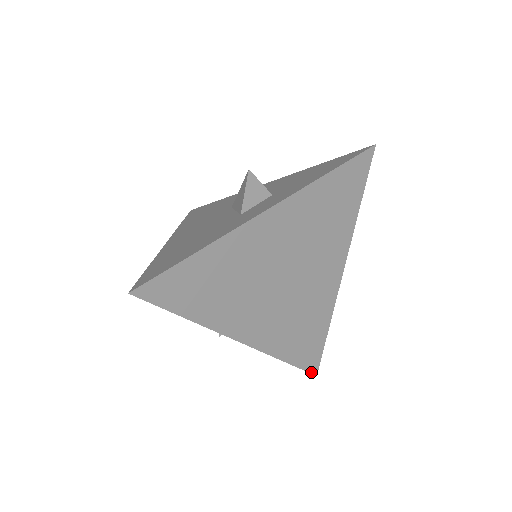
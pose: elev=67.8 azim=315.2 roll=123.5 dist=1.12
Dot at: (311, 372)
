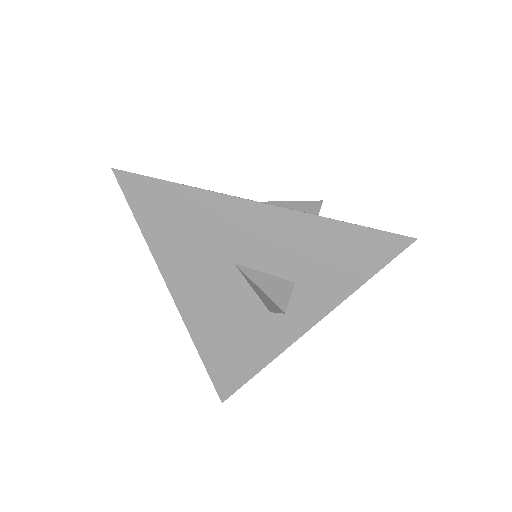
Dot at: occluded
